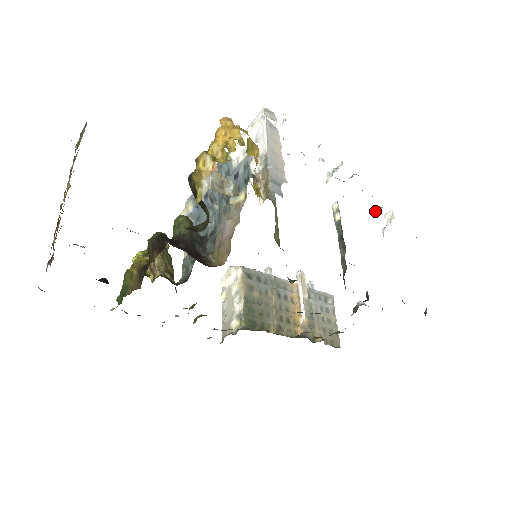
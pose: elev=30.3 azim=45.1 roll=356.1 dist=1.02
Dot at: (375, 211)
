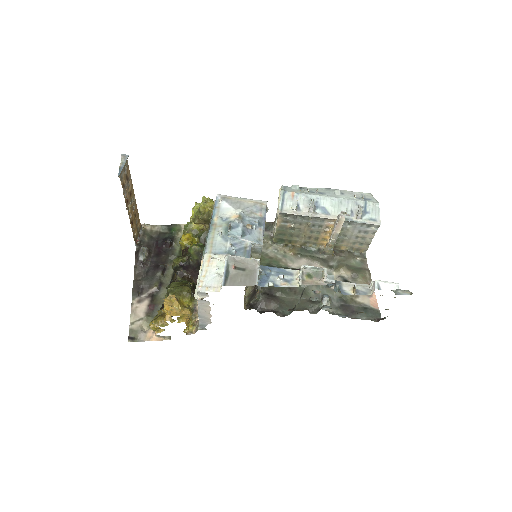
Dot at: (354, 285)
